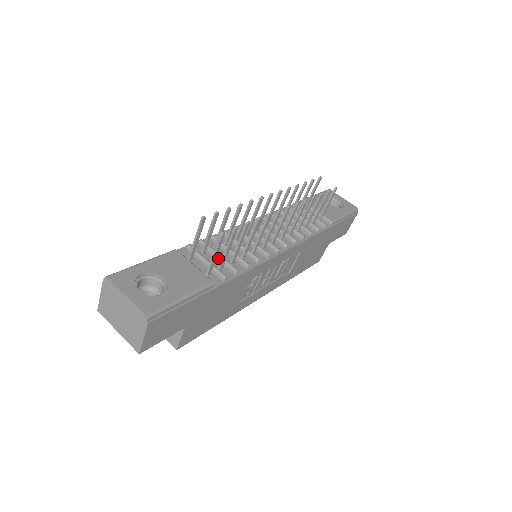
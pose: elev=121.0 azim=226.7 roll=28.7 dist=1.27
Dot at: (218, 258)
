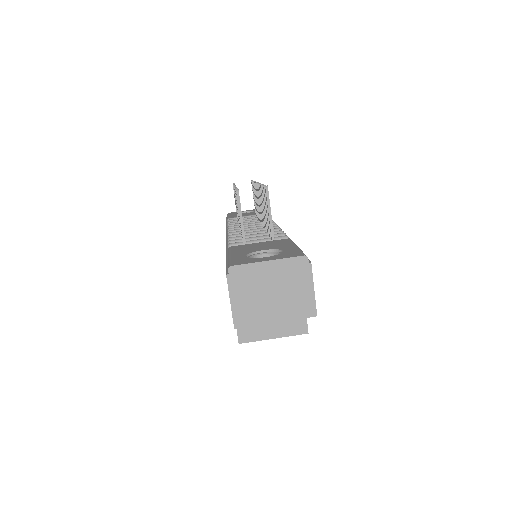
Dot at: occluded
